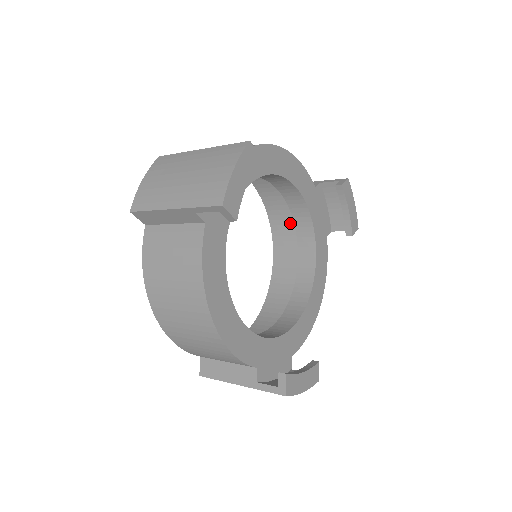
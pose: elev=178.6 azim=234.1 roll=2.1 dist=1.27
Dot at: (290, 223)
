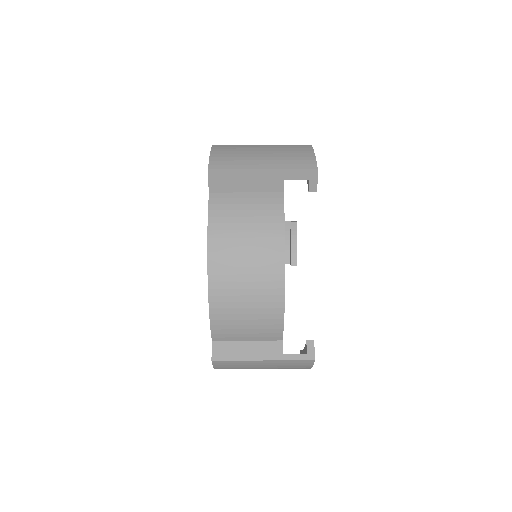
Dot at: occluded
